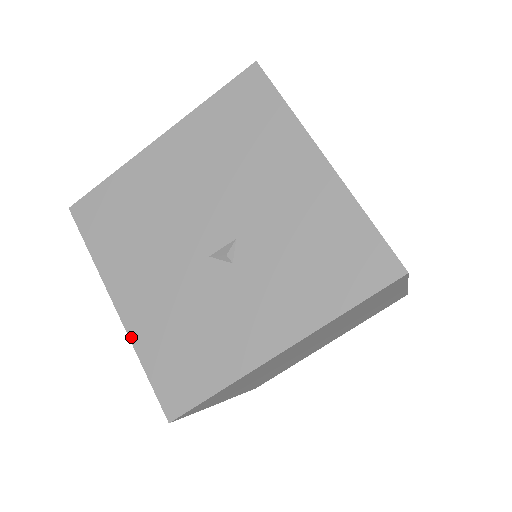
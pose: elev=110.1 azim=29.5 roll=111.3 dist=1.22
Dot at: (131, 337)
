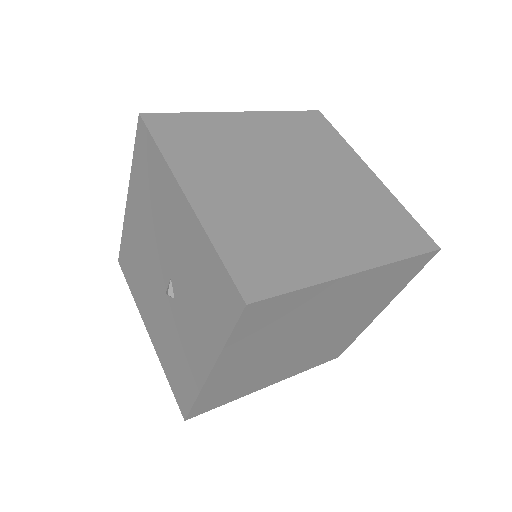
Dot at: (158, 356)
